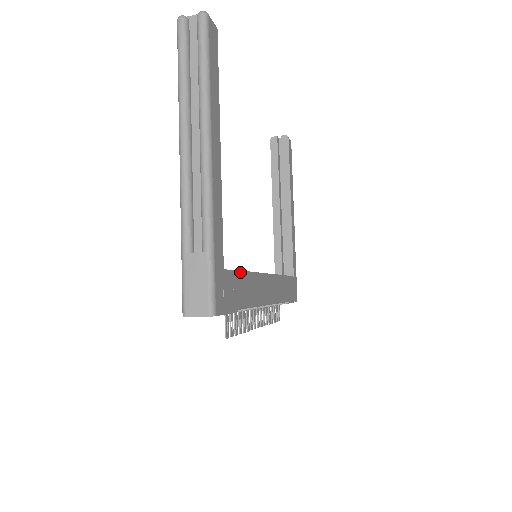
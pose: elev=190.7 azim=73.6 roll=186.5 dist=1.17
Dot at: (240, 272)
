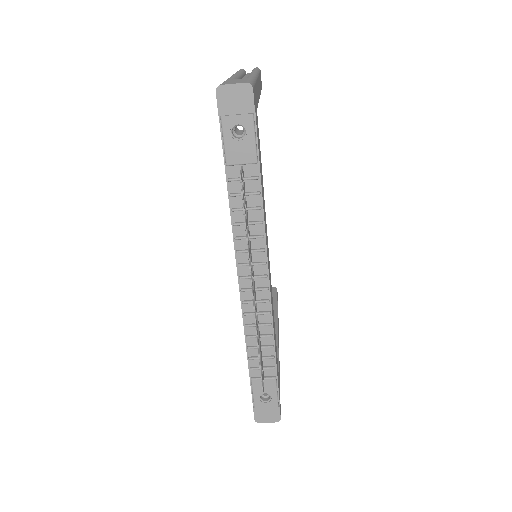
Dot at: occluded
